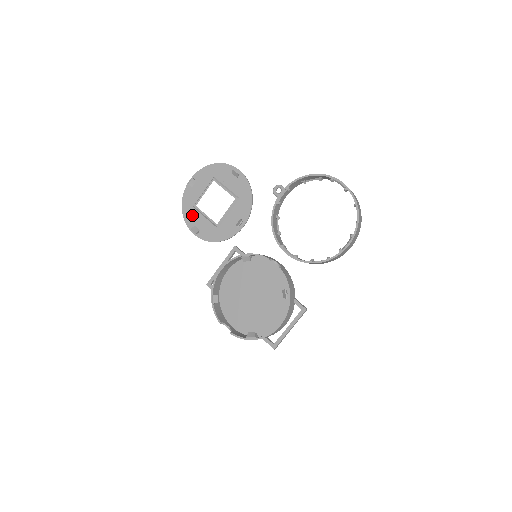
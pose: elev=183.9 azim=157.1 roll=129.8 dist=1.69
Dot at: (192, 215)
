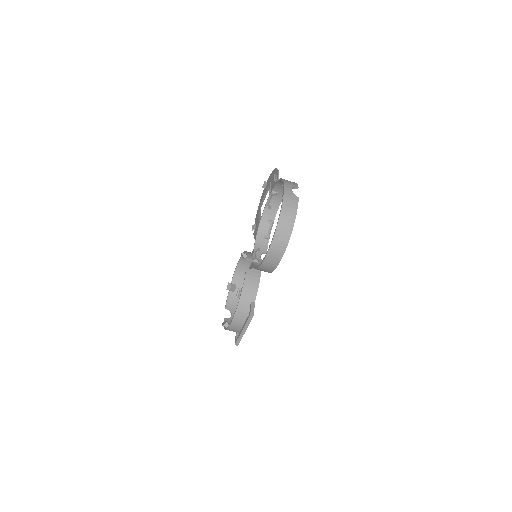
Dot at: (258, 214)
